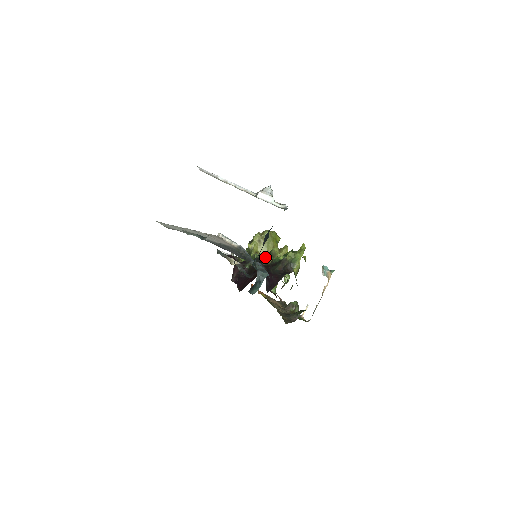
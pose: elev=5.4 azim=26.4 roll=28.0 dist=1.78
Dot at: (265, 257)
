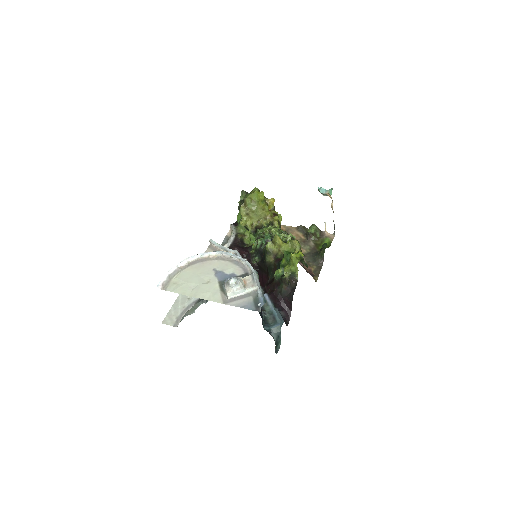
Dot at: (264, 256)
